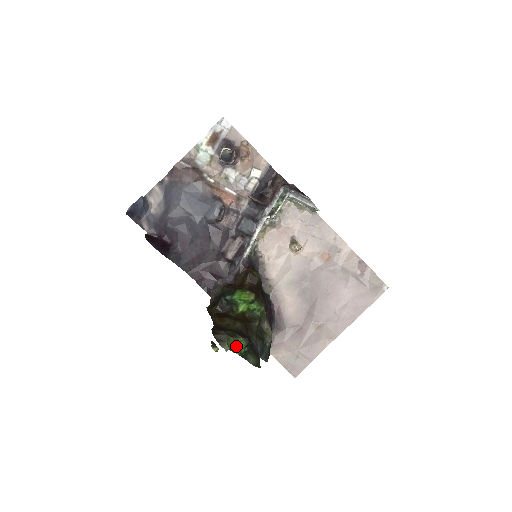
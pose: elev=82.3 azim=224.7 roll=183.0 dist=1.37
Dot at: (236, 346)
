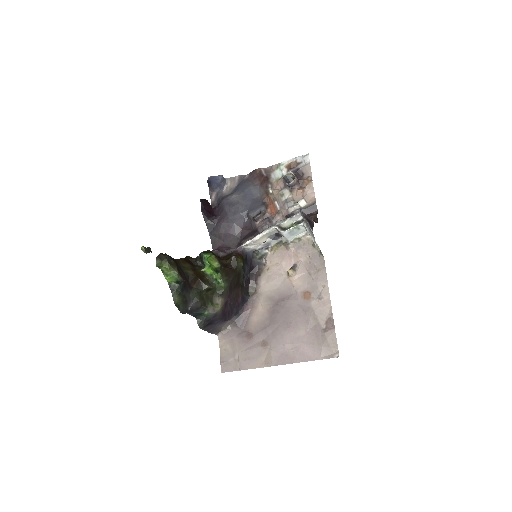
Dot at: (169, 273)
